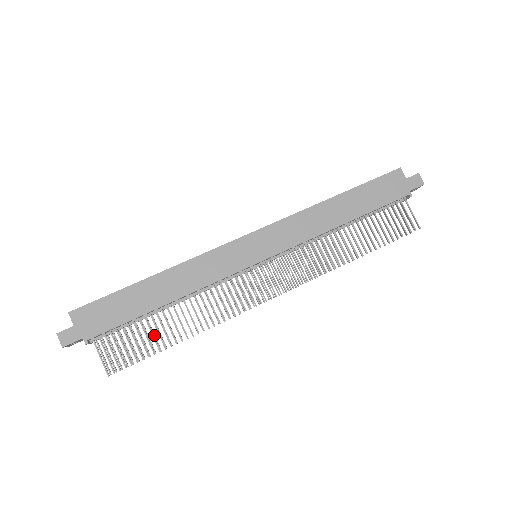
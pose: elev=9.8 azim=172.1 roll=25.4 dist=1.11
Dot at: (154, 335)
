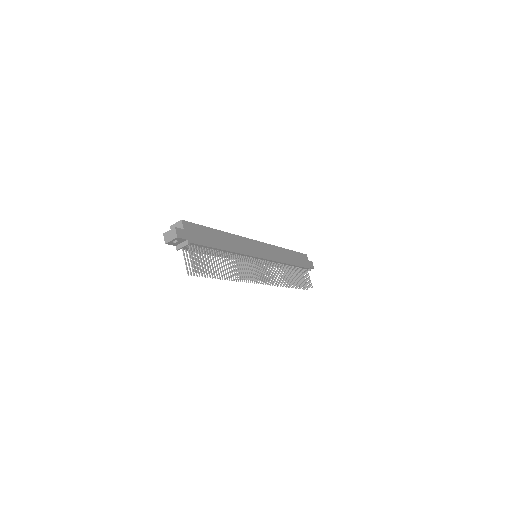
Dot at: occluded
